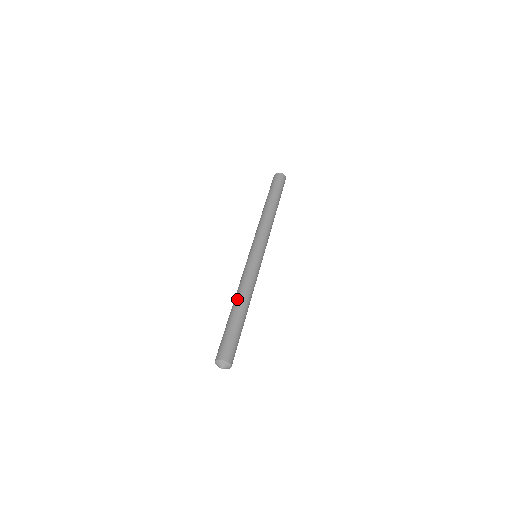
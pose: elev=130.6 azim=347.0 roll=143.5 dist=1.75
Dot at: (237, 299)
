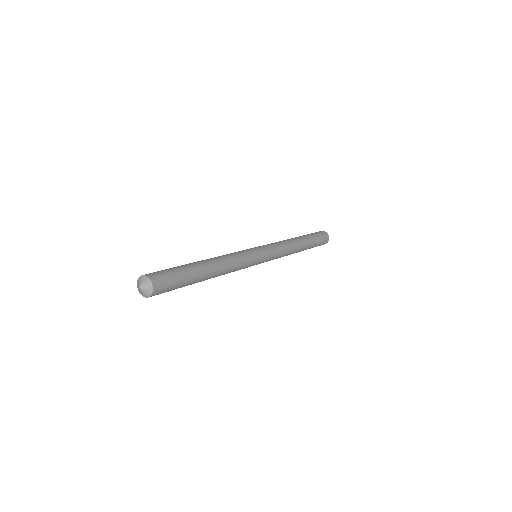
Dot at: occluded
